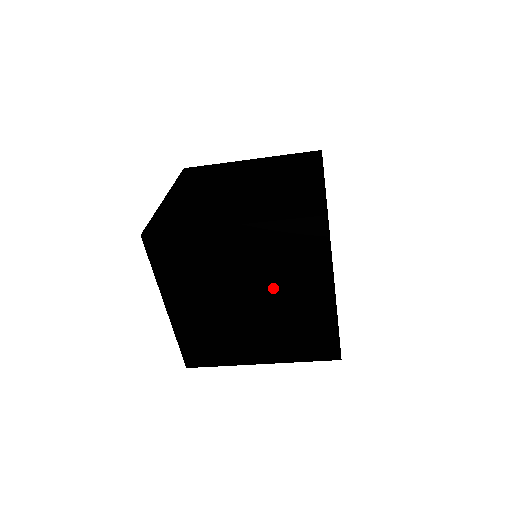
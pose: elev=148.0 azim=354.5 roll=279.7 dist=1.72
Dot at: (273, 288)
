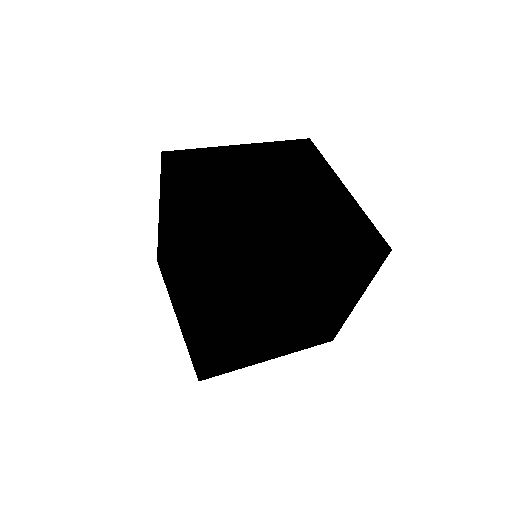
Dot at: (179, 243)
